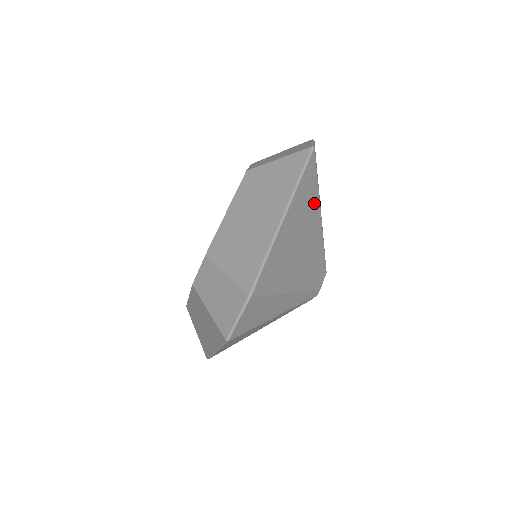
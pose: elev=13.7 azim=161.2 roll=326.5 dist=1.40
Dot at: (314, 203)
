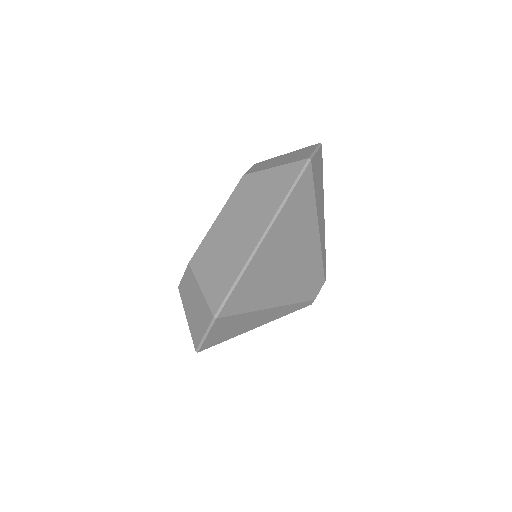
Dot at: (309, 216)
